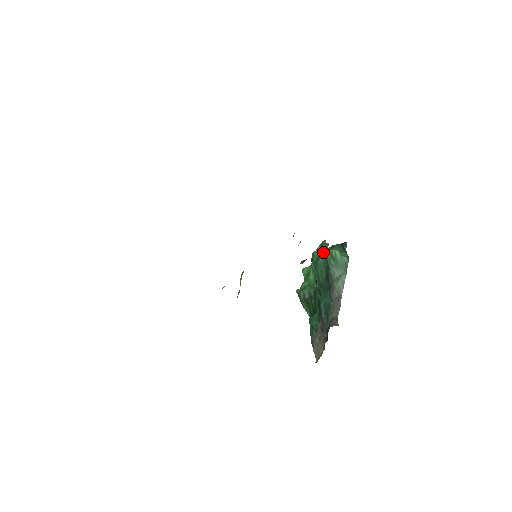
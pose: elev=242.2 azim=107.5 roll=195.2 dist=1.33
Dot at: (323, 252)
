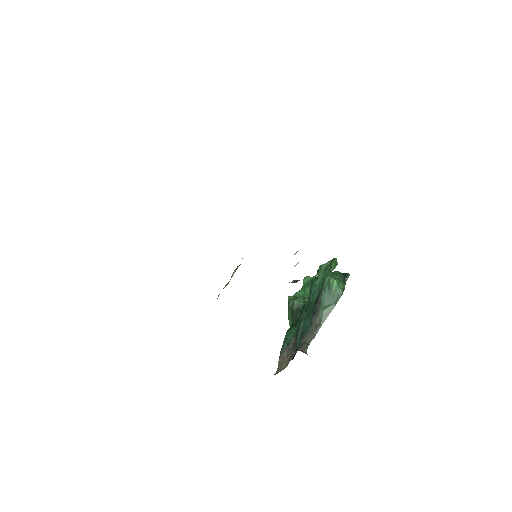
Dot at: (323, 275)
